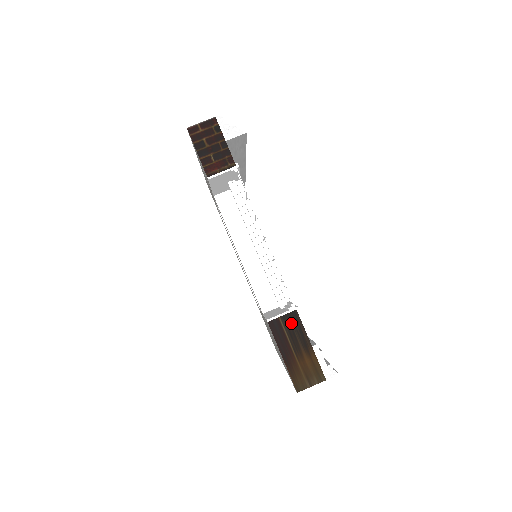
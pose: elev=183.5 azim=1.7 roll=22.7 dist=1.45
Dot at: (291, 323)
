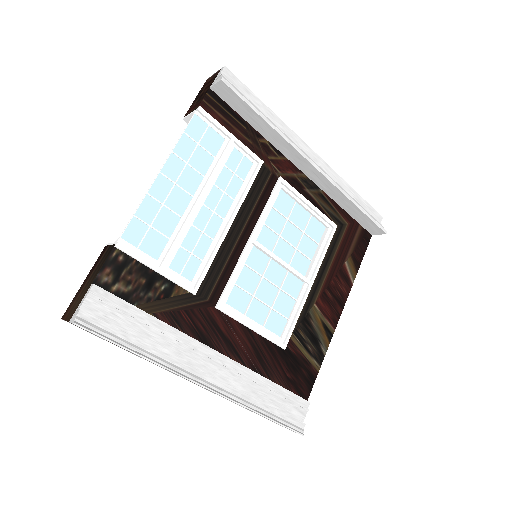
Dot at: (106, 254)
